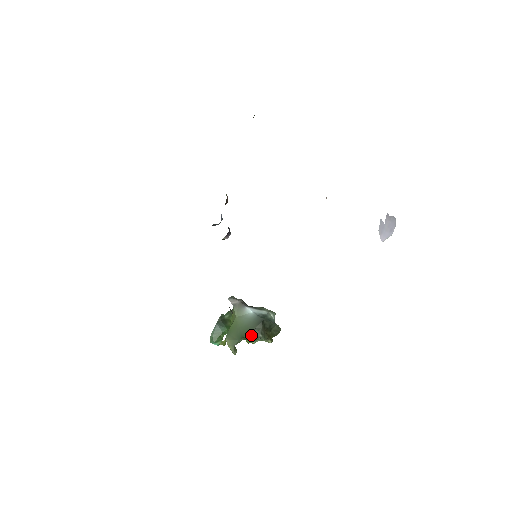
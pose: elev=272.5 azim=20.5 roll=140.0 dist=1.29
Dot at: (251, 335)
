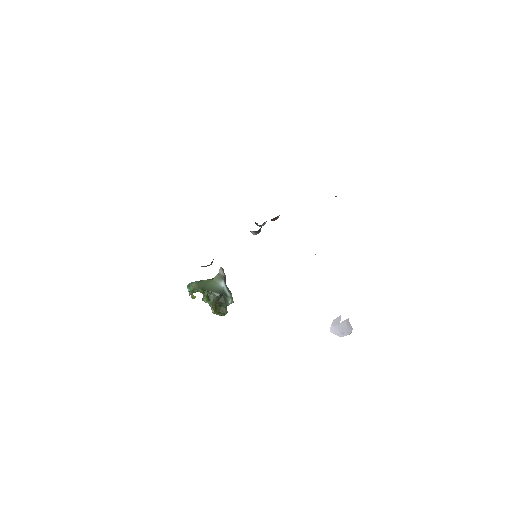
Dot at: (208, 293)
